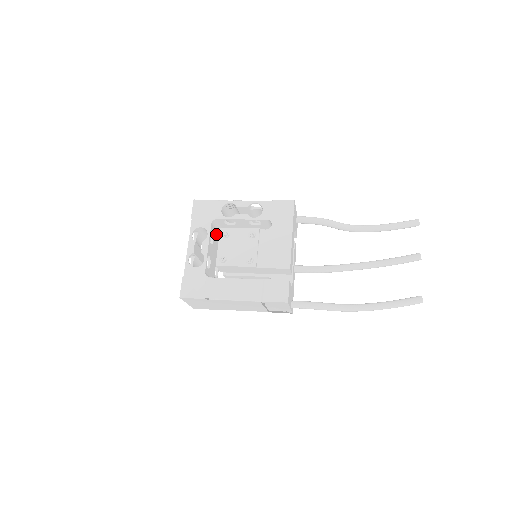
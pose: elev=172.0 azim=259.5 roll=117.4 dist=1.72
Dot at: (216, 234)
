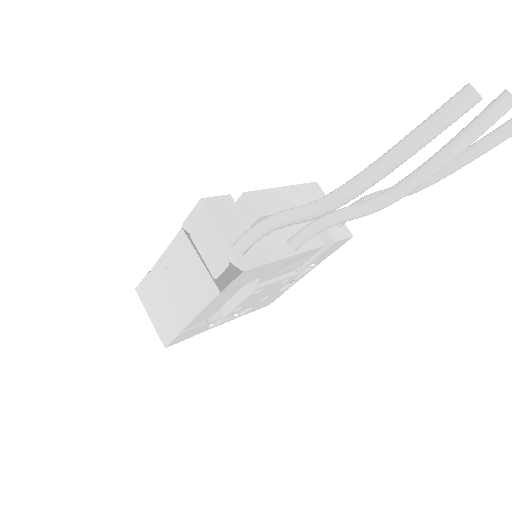
Dot at: occluded
